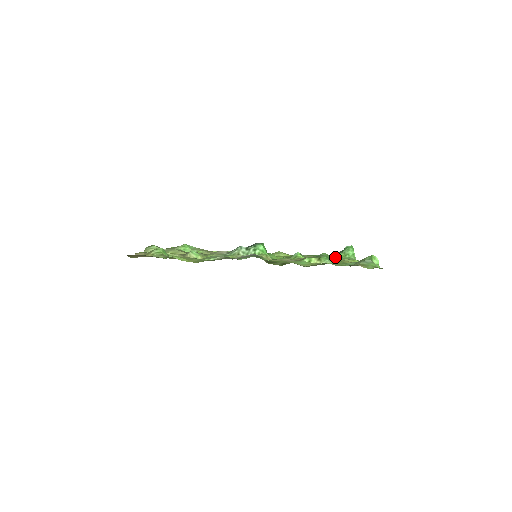
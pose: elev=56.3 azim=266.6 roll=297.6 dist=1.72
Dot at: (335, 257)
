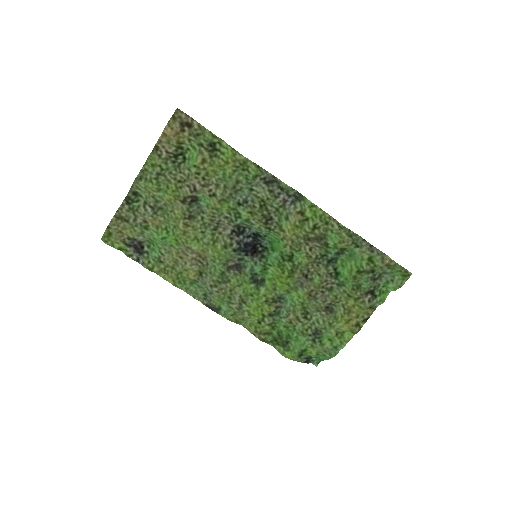
Dot at: (318, 333)
